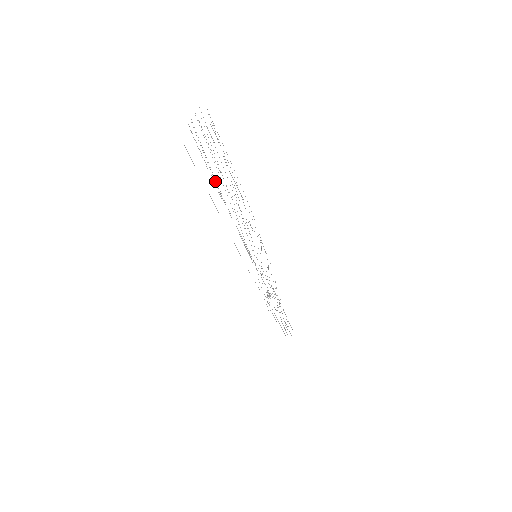
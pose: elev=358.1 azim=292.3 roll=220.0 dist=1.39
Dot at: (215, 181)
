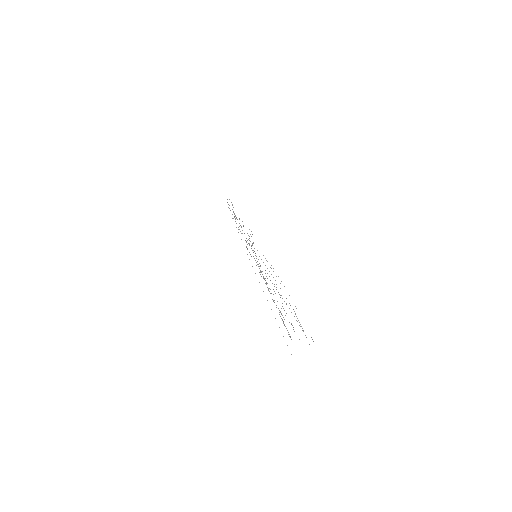
Dot at: occluded
